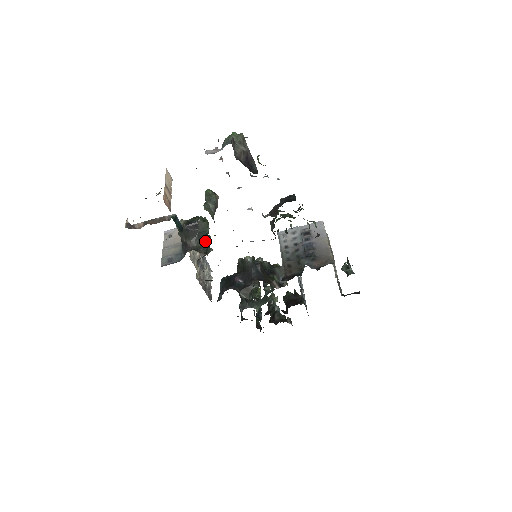
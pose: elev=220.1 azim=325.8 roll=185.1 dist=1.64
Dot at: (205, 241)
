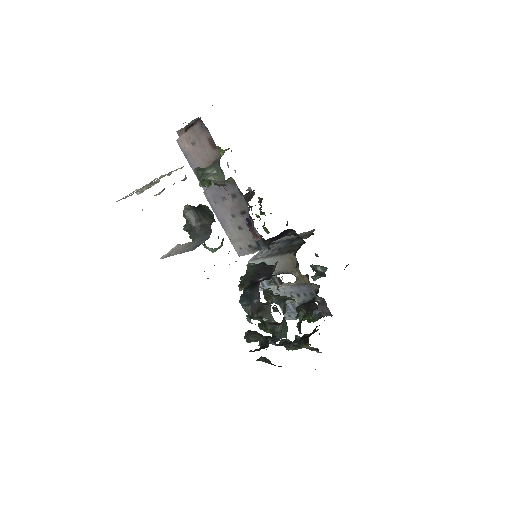
Dot at: occluded
